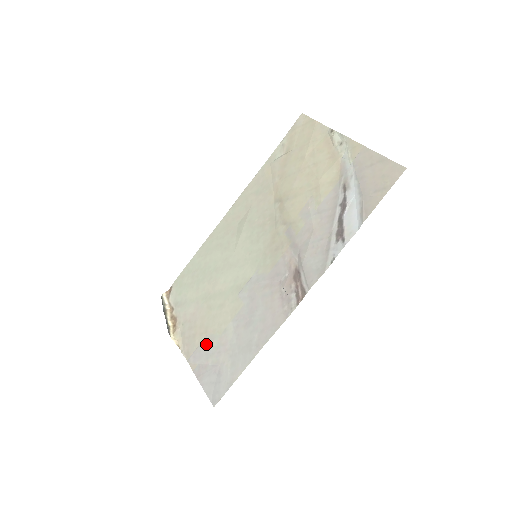
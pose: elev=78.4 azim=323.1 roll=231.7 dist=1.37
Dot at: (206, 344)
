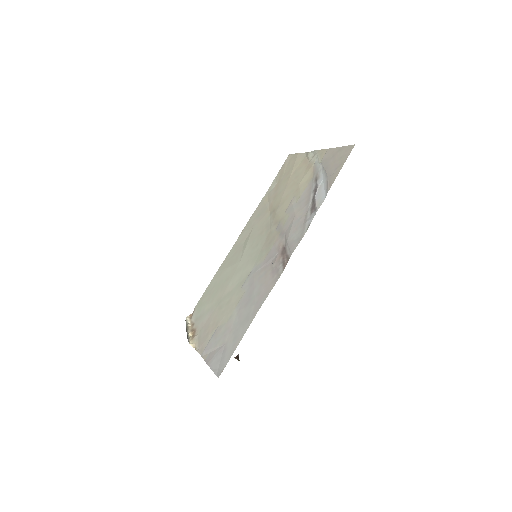
Dot at: (216, 335)
